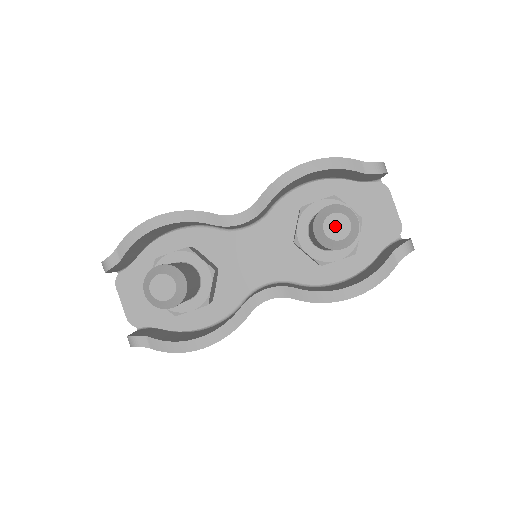
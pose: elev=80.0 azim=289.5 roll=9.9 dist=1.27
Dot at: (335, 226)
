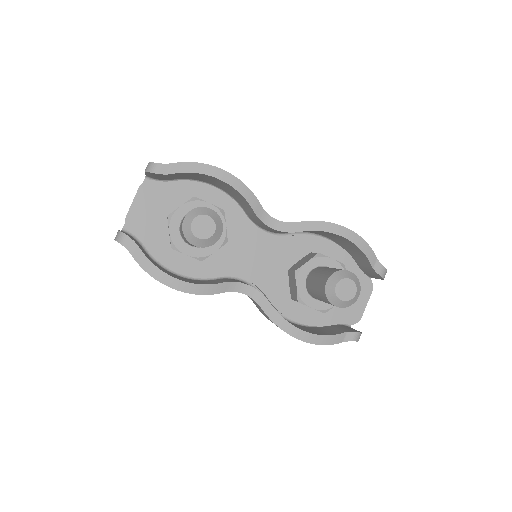
Dot at: (345, 288)
